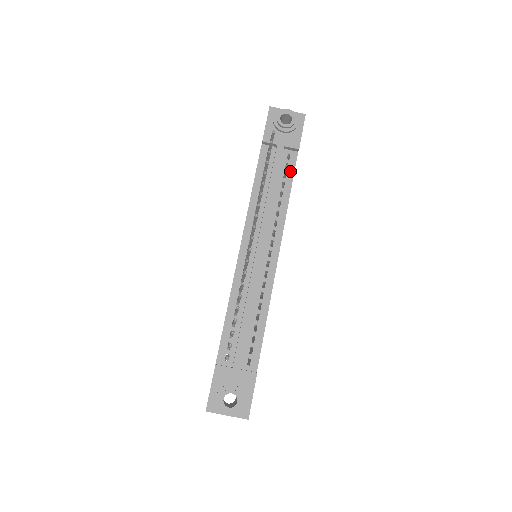
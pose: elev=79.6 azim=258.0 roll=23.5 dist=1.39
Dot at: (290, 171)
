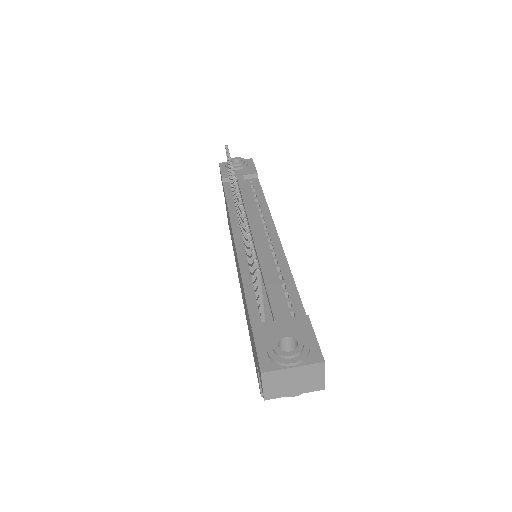
Dot at: (257, 188)
